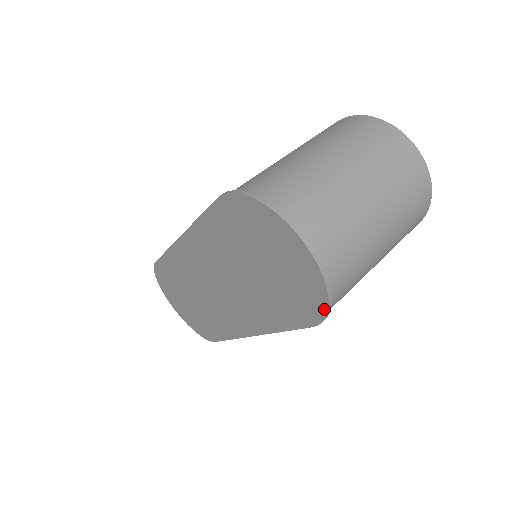
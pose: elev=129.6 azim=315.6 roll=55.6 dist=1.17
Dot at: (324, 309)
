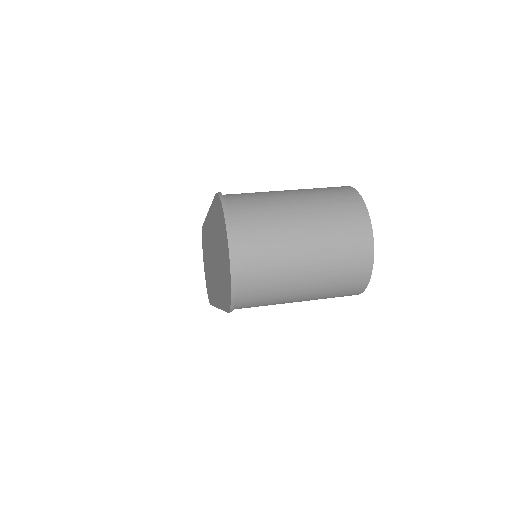
Dot at: (230, 300)
